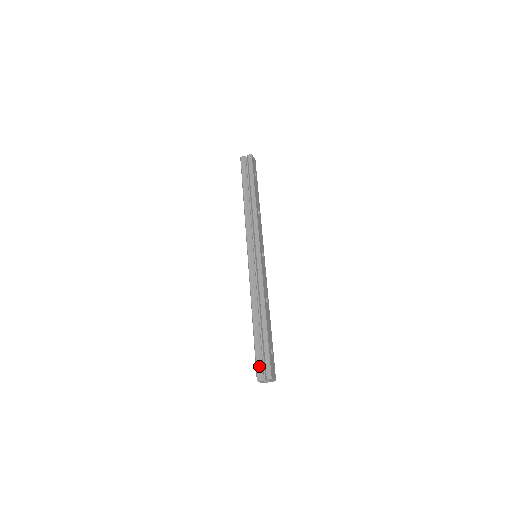
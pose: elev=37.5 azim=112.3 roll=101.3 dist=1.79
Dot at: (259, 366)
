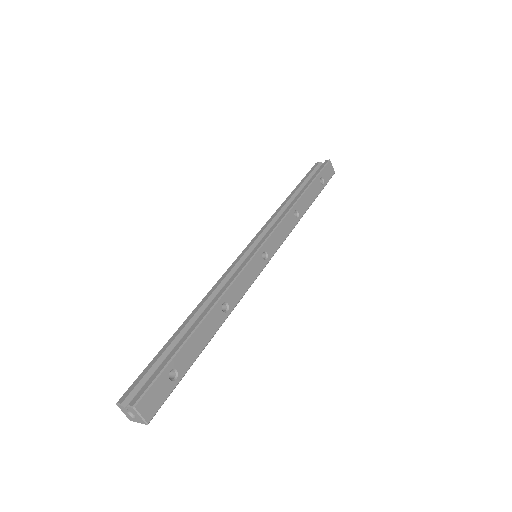
Dot at: (137, 383)
